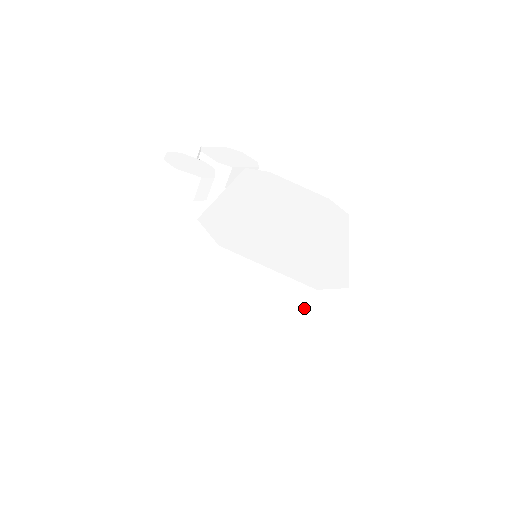
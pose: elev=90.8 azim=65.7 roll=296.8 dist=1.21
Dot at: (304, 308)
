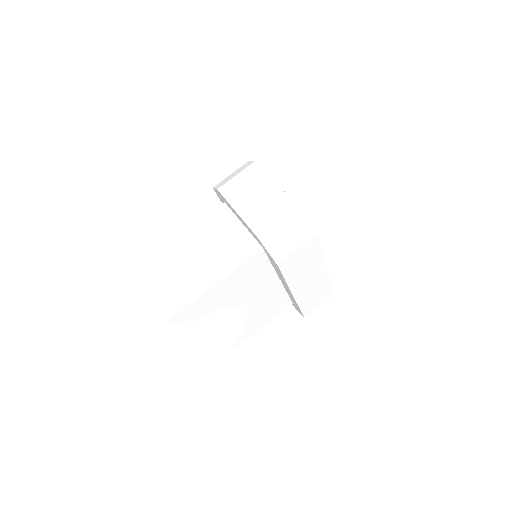
Dot at: (283, 216)
